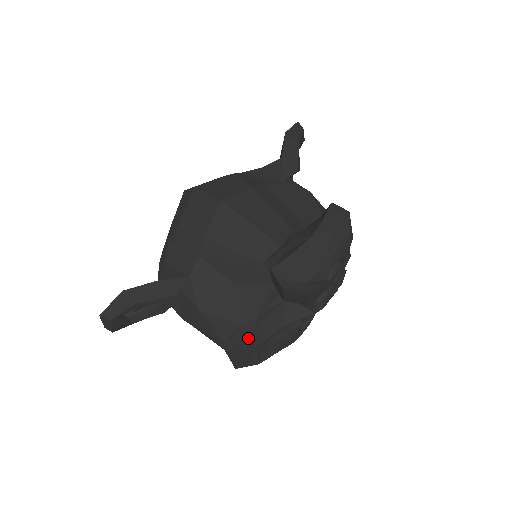
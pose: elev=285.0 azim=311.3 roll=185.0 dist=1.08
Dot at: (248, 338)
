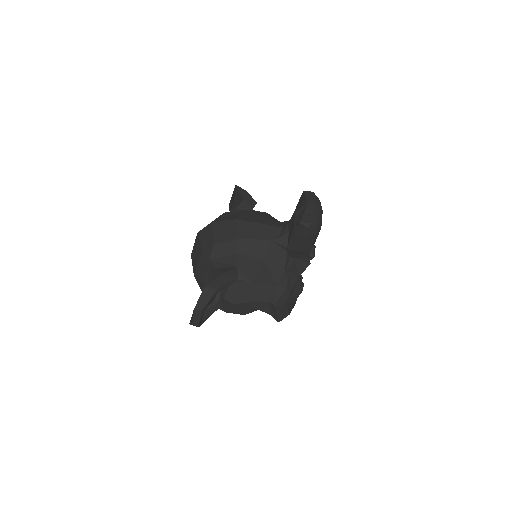
Dot at: (285, 288)
